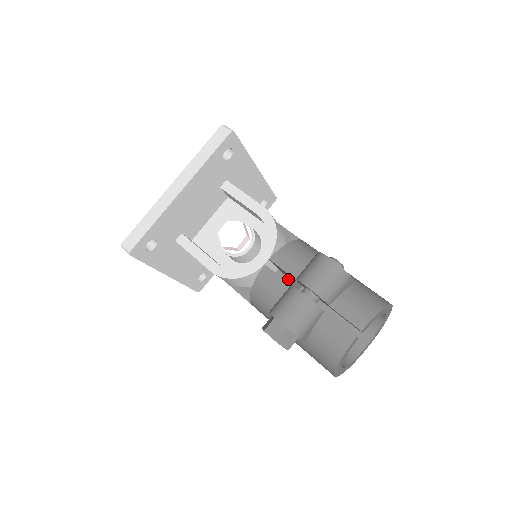
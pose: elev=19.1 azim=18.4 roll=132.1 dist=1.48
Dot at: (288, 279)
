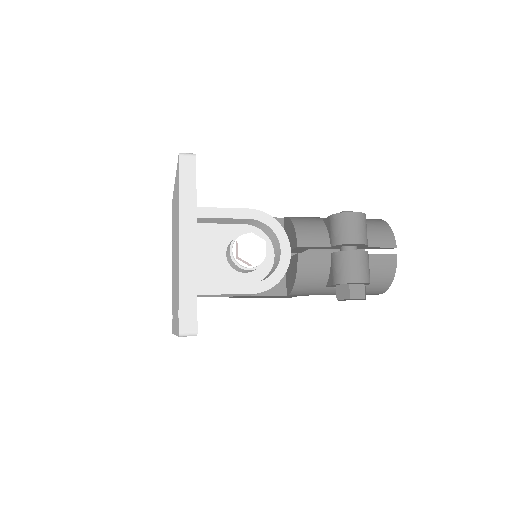
Dot at: occluded
